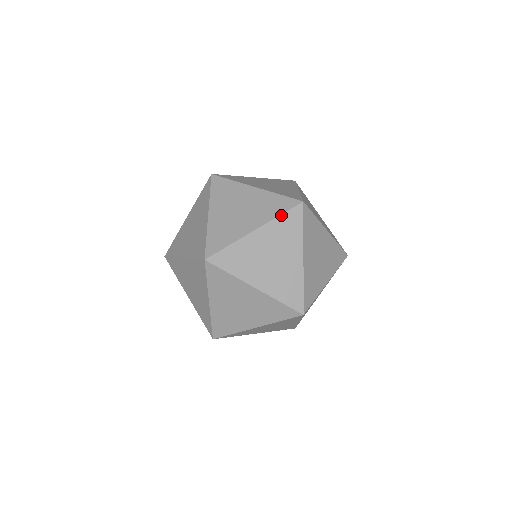
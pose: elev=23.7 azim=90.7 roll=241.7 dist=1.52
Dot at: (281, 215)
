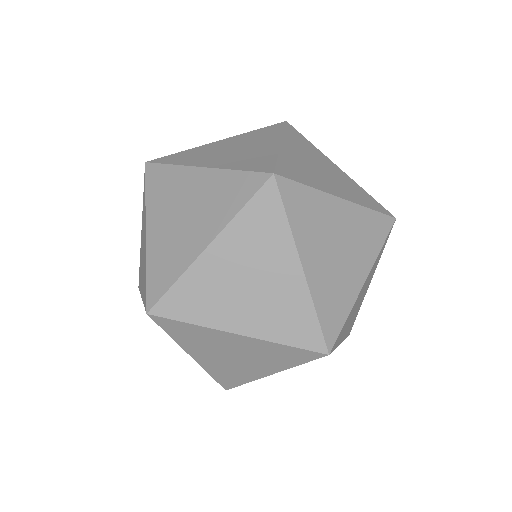
Dot at: (372, 210)
